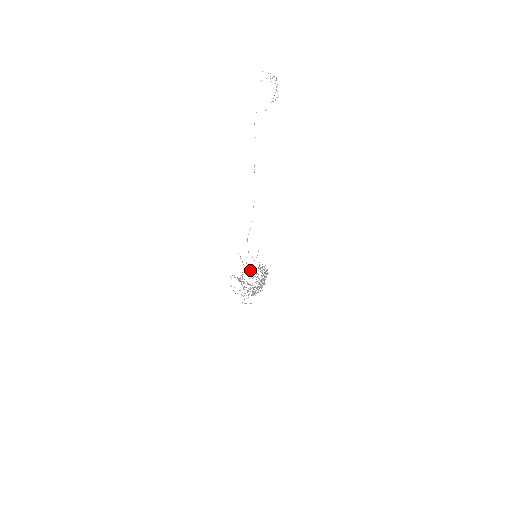
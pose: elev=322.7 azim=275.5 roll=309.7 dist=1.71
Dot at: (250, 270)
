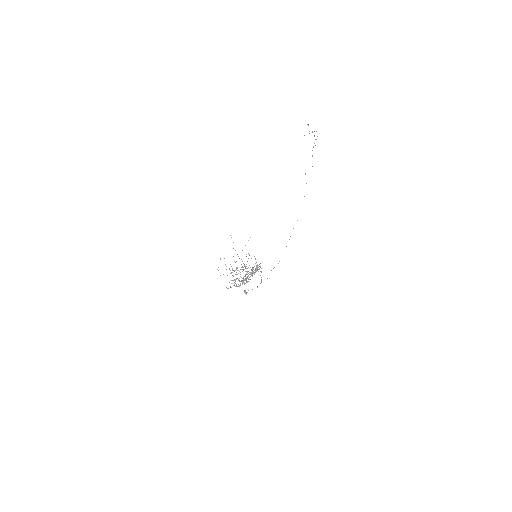
Dot at: (246, 266)
